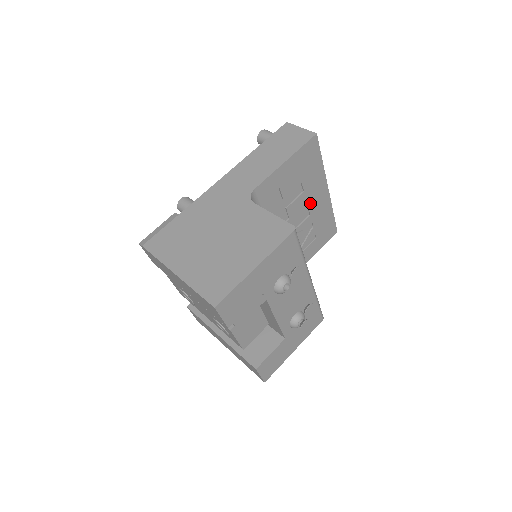
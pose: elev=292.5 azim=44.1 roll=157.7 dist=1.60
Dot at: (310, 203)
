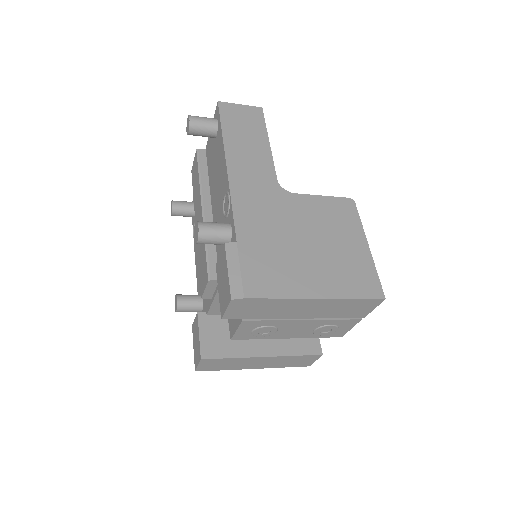
Dot at: occluded
